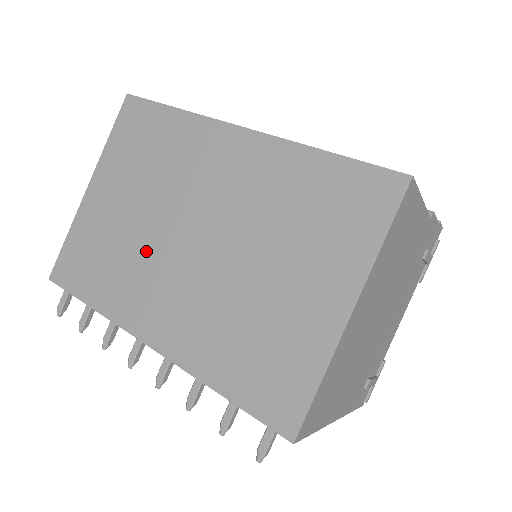
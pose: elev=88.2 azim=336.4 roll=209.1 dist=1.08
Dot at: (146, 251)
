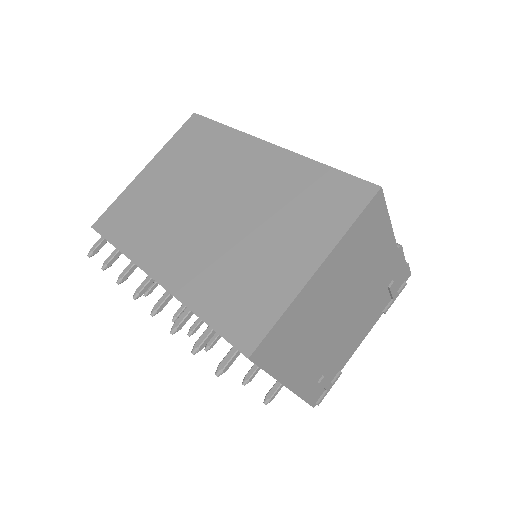
Dot at: (175, 215)
